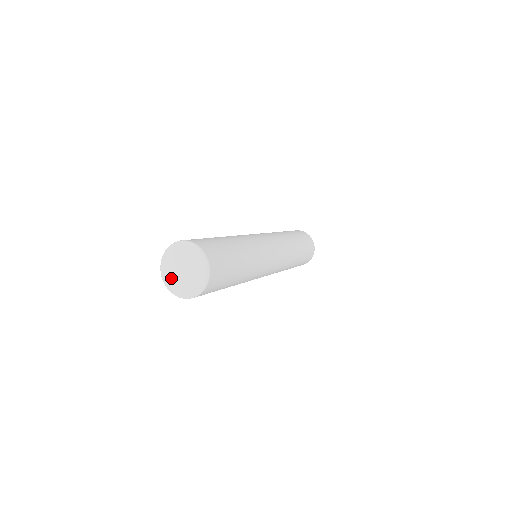
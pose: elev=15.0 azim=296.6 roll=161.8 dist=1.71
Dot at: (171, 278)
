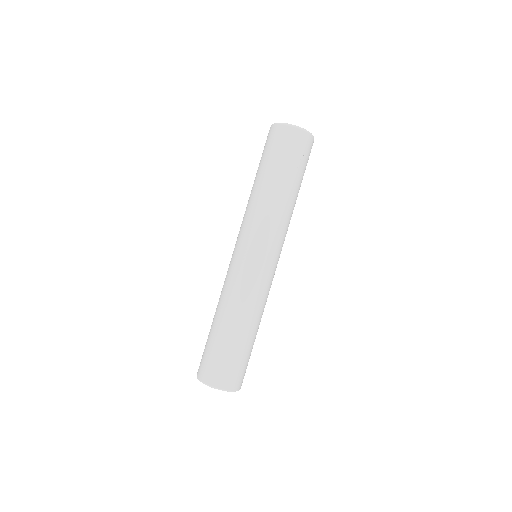
Dot at: occluded
